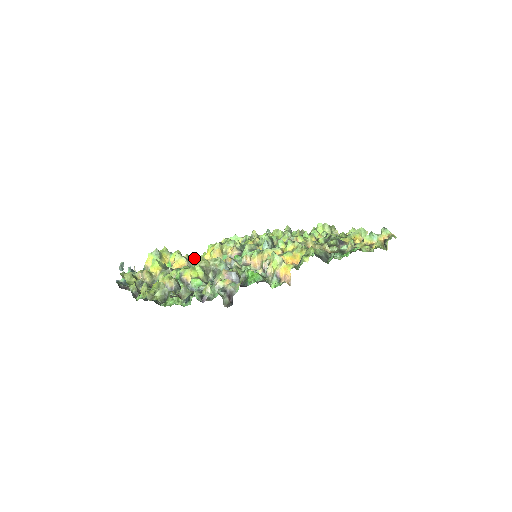
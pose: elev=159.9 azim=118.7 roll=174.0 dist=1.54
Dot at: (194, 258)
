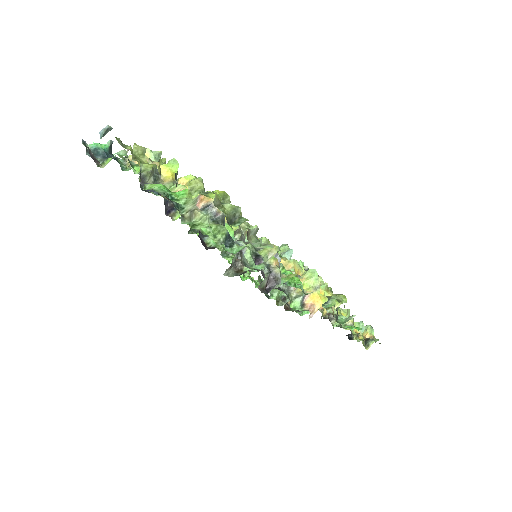
Dot at: occluded
